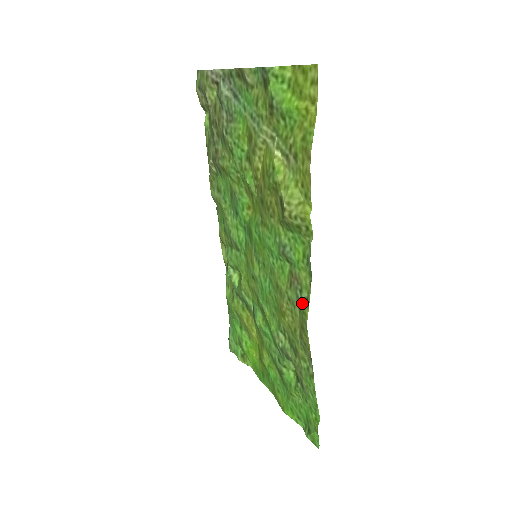
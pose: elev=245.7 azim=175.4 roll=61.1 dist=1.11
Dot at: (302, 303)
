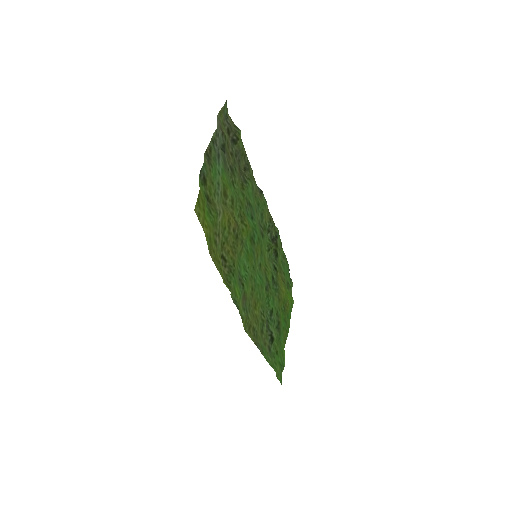
Dot at: (245, 316)
